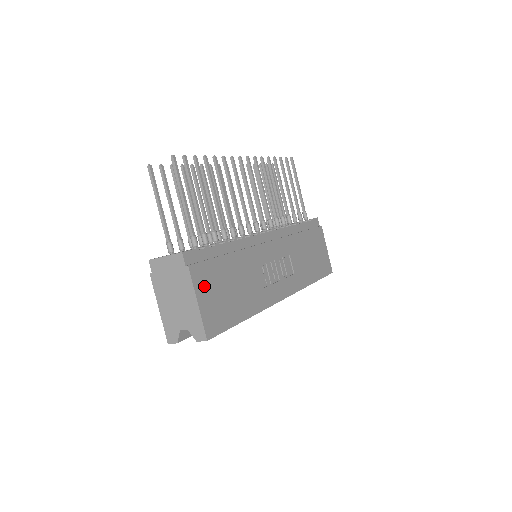
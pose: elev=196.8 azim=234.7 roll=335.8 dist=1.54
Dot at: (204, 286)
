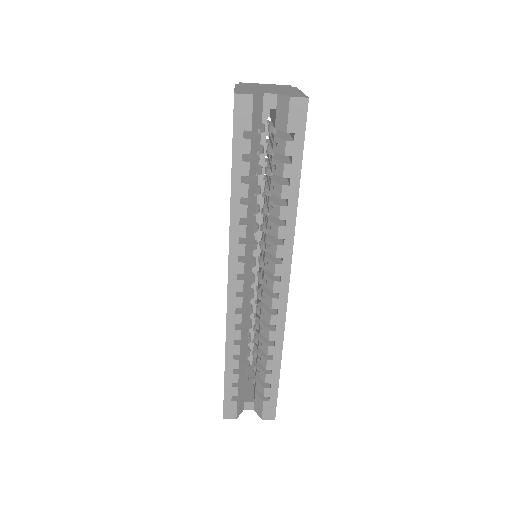
Dot at: occluded
